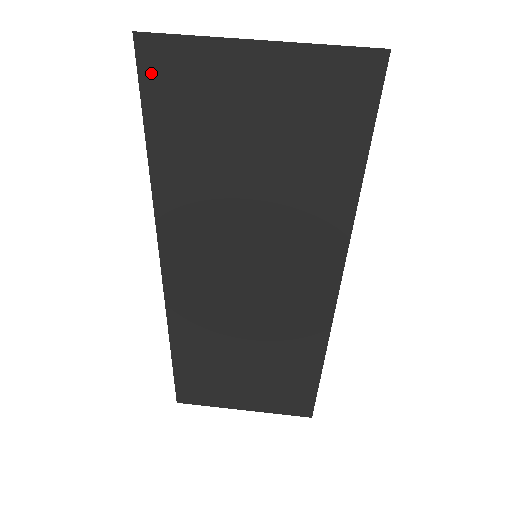
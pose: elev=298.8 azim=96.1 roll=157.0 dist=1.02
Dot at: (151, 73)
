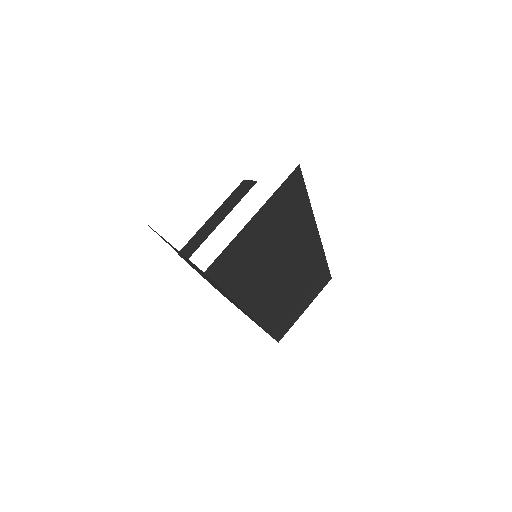
Dot at: (217, 273)
